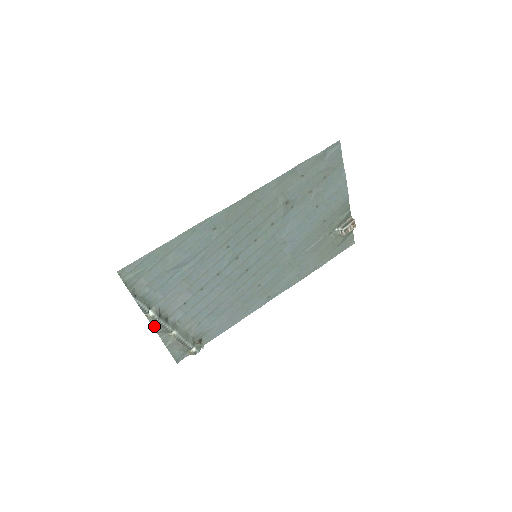
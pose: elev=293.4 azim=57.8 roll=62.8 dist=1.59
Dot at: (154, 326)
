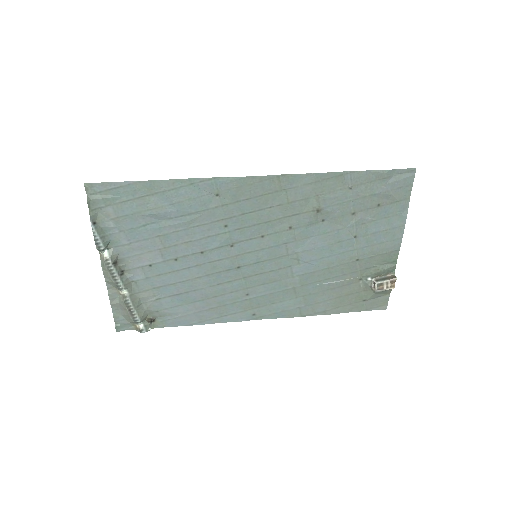
Dot at: (104, 271)
